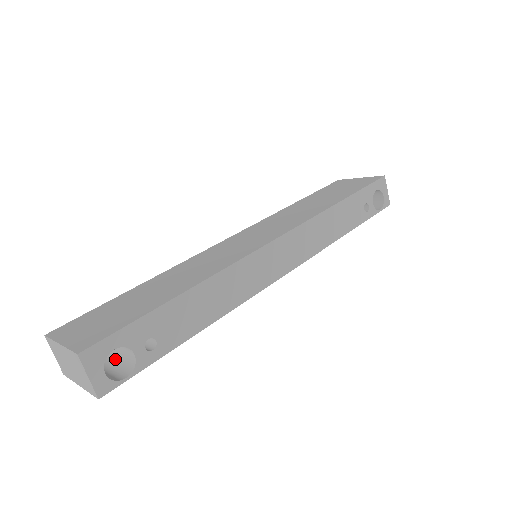
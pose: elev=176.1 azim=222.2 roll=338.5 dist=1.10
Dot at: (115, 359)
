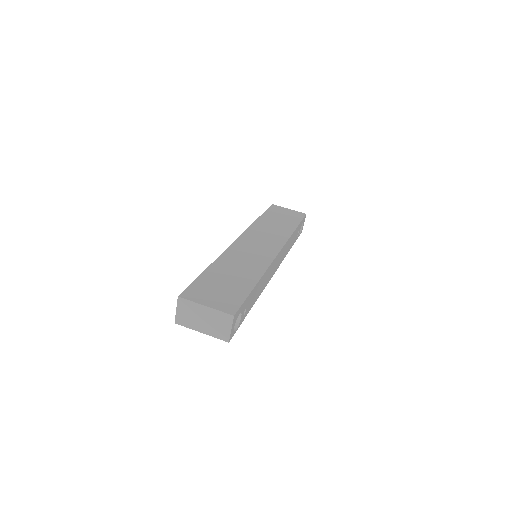
Dot at: occluded
